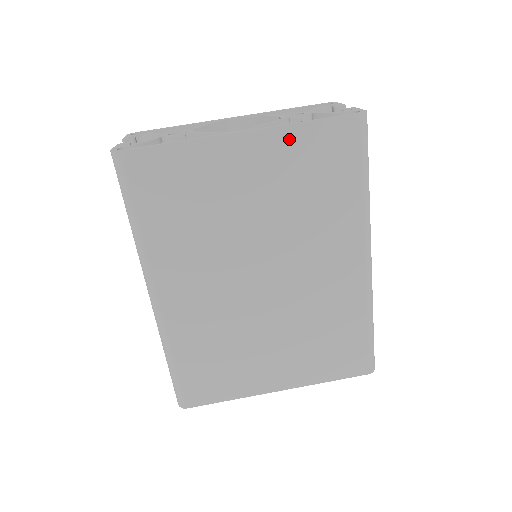
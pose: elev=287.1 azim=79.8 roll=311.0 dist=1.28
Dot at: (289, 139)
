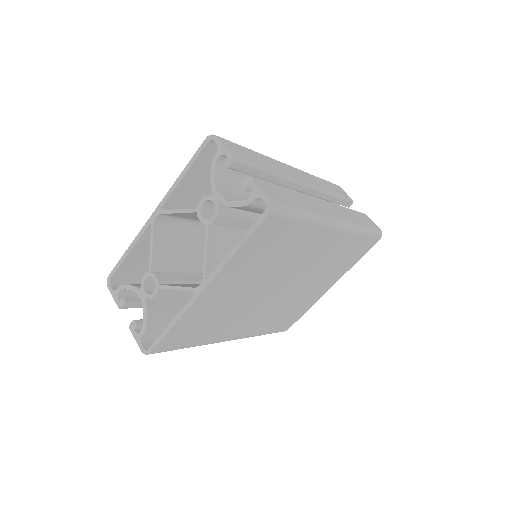
Dot at: (235, 263)
